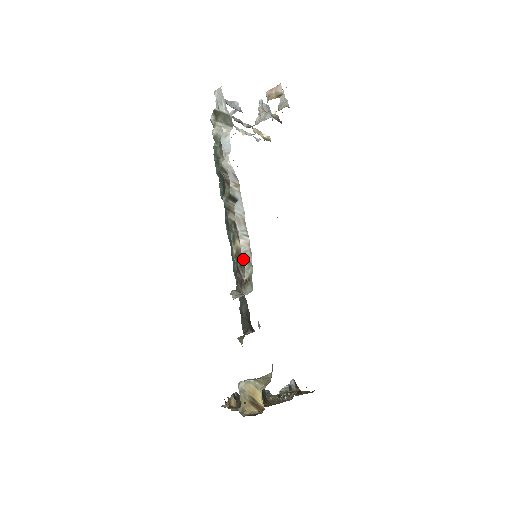
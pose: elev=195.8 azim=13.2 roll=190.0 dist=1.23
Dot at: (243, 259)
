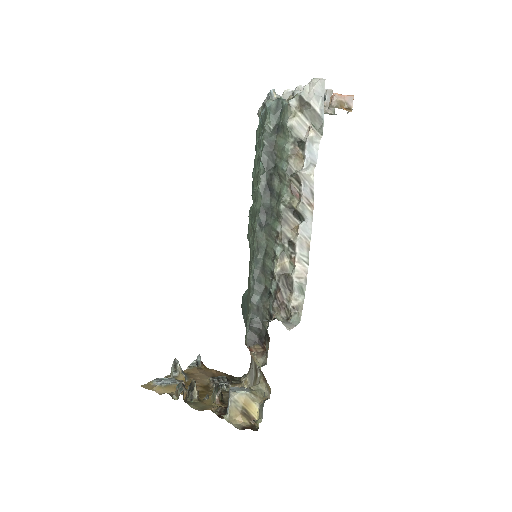
Dot at: (295, 285)
